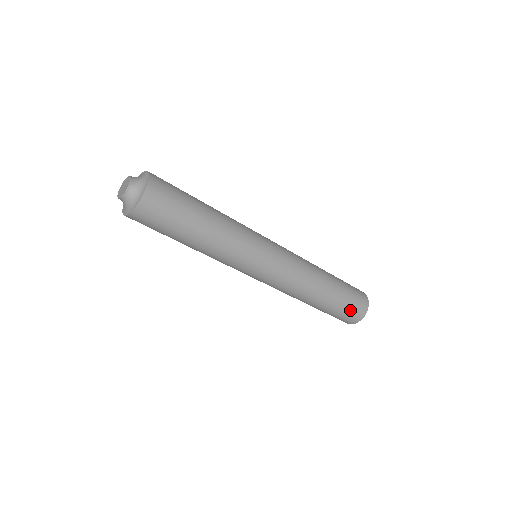
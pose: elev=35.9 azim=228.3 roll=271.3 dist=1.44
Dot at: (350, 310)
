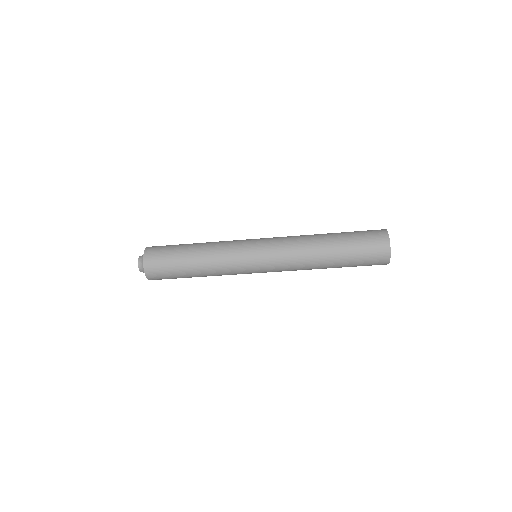
Dot at: (368, 245)
